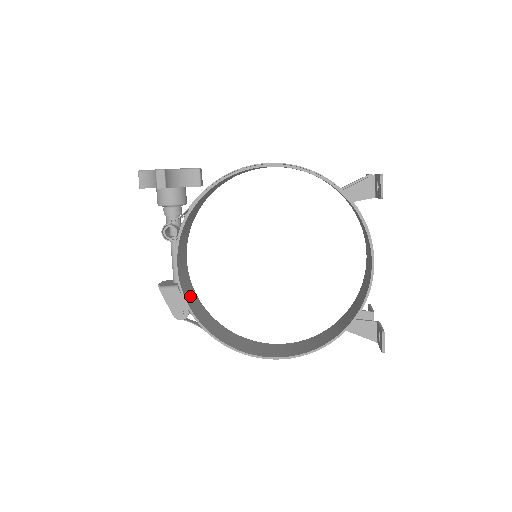
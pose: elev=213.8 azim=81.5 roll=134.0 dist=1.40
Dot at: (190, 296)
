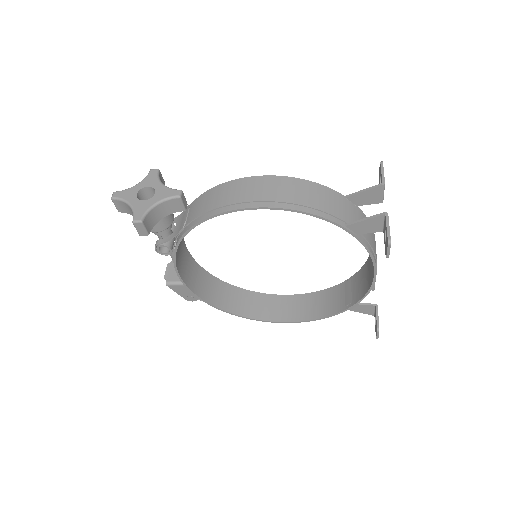
Dot at: (197, 280)
